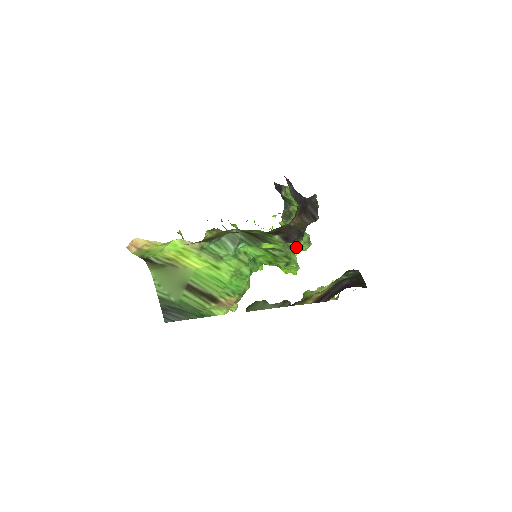
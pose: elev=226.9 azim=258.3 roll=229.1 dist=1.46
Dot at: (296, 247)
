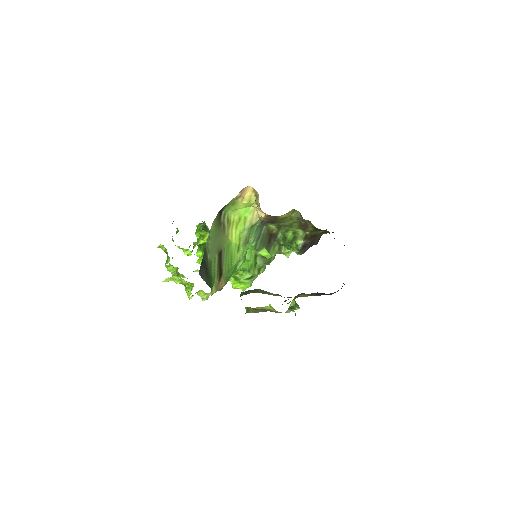
Dot at: occluded
